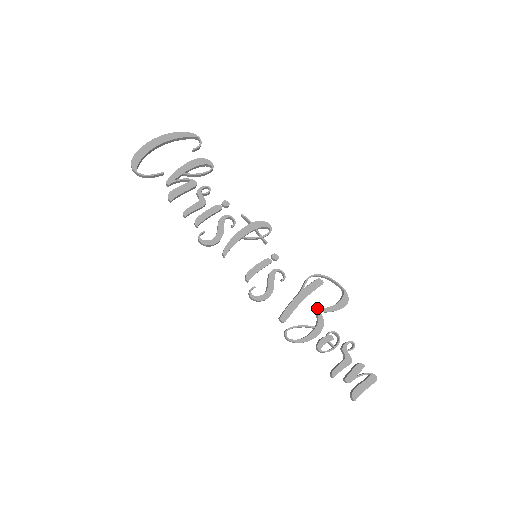
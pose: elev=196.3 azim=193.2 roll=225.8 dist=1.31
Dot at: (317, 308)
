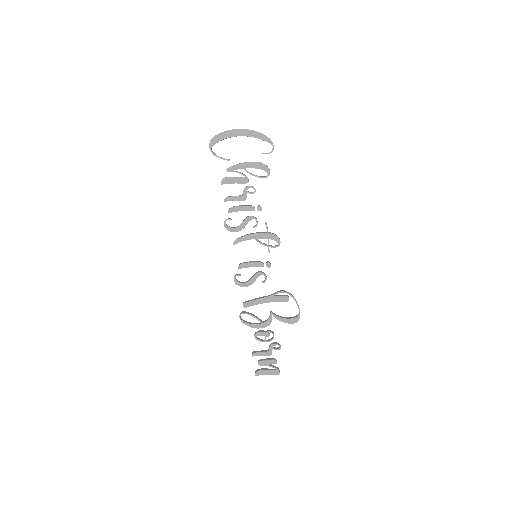
Dot at: (272, 313)
